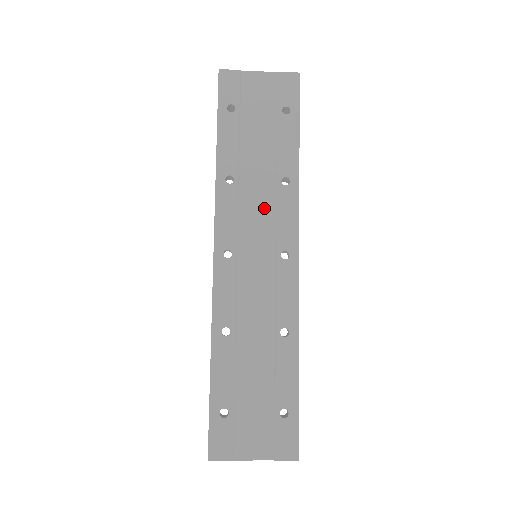
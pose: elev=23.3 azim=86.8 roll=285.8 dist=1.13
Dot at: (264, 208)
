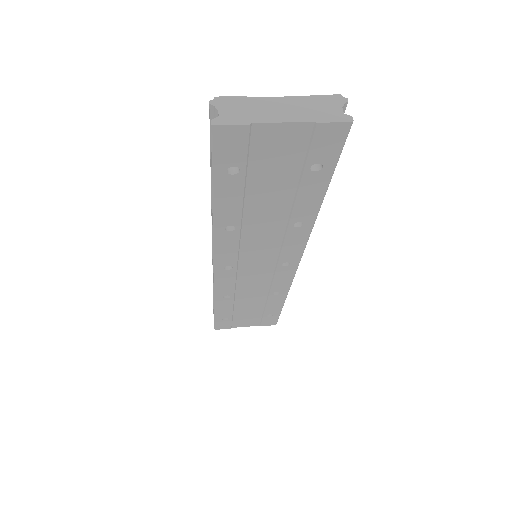
Dot at: (269, 242)
